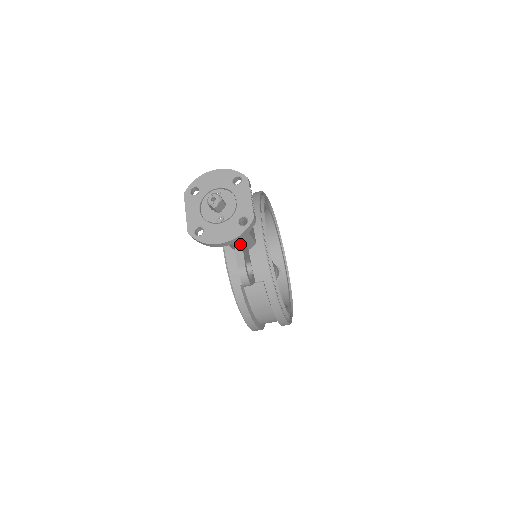
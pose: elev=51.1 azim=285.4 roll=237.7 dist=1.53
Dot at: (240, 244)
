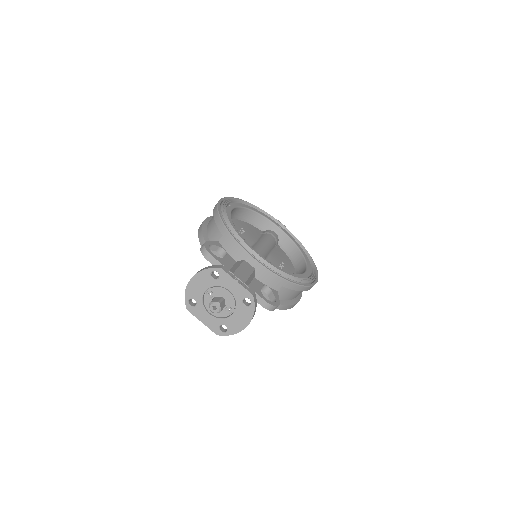
Dot at: occluded
